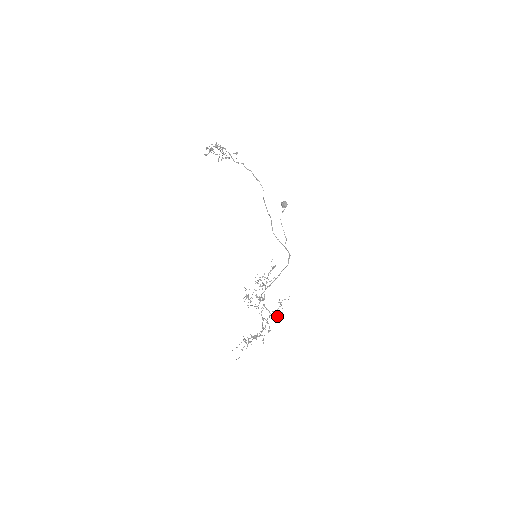
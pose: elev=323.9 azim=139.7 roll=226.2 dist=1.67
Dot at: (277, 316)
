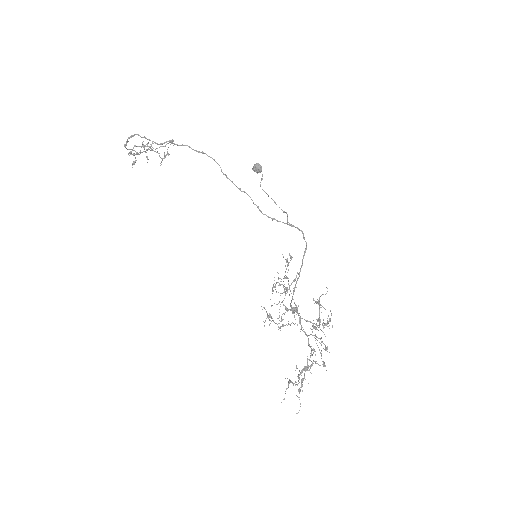
Dot at: (323, 323)
